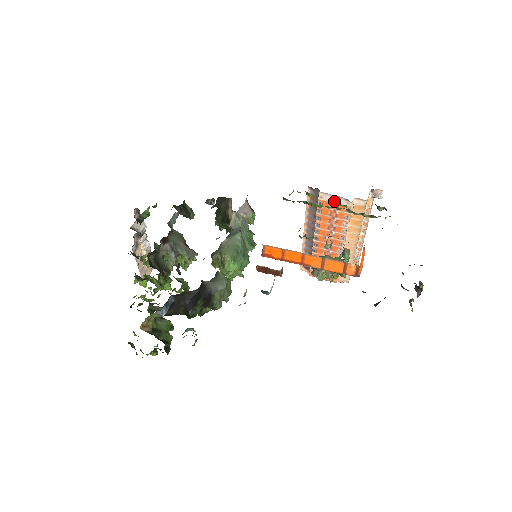
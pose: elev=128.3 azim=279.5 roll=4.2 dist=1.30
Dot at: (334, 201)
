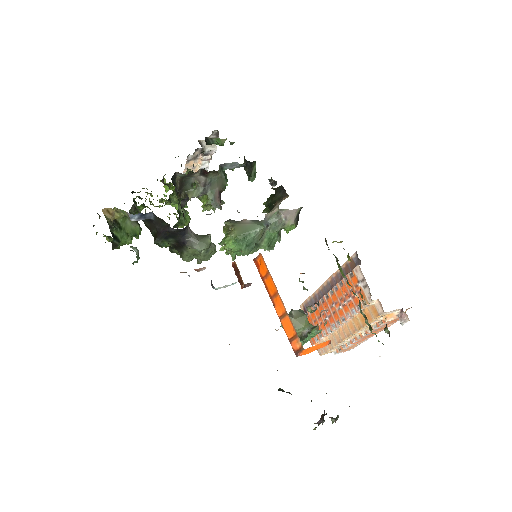
Dot at: (362, 284)
